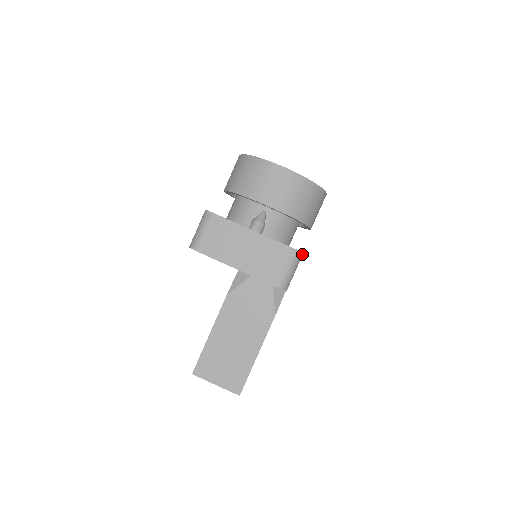
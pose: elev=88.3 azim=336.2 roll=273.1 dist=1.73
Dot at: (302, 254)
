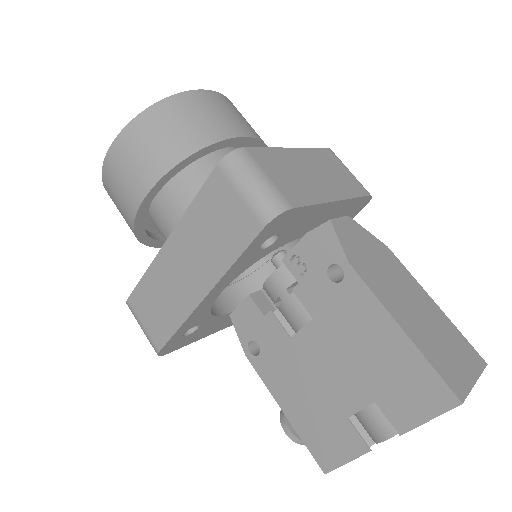
Dot at: occluded
